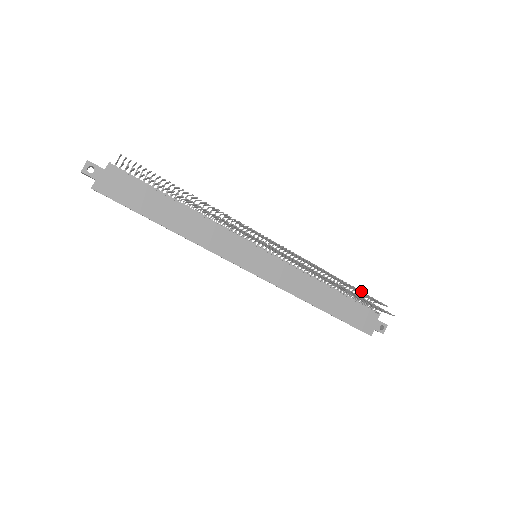
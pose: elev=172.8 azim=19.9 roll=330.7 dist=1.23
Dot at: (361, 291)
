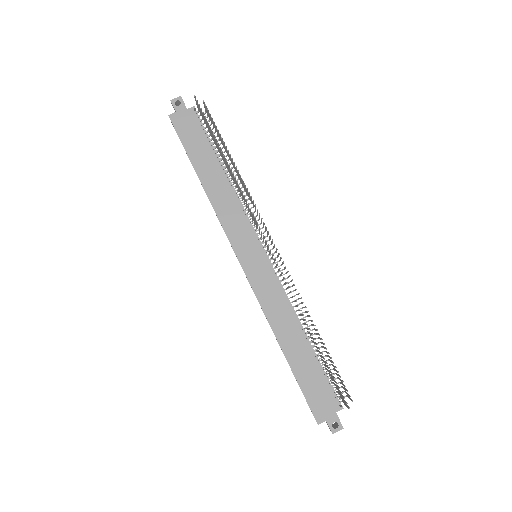
Dot at: occluded
